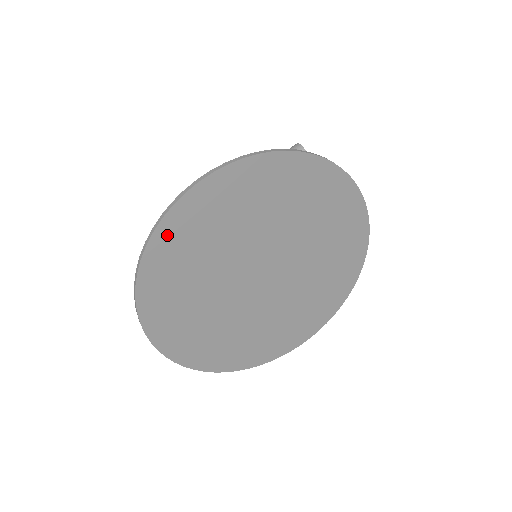
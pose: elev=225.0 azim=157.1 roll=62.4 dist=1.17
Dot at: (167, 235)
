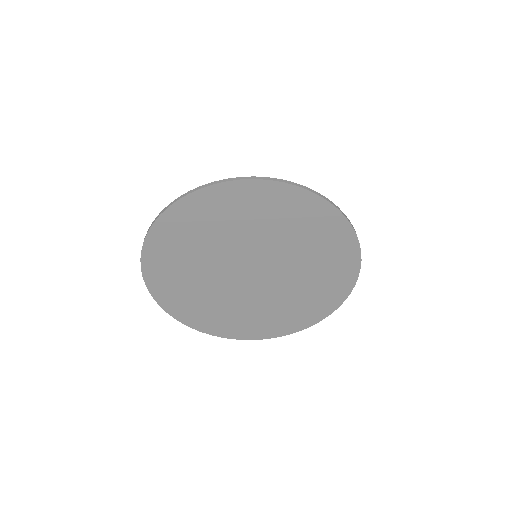
Dot at: (231, 191)
